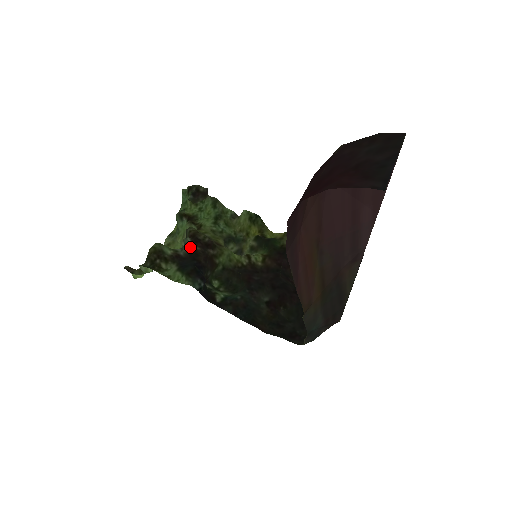
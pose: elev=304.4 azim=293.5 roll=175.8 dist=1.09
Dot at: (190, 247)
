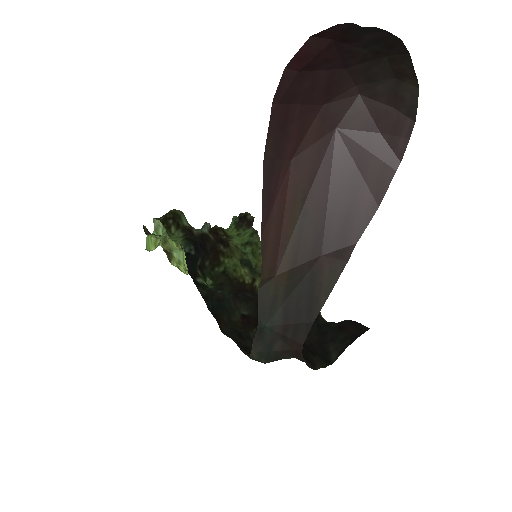
Dot at: (205, 231)
